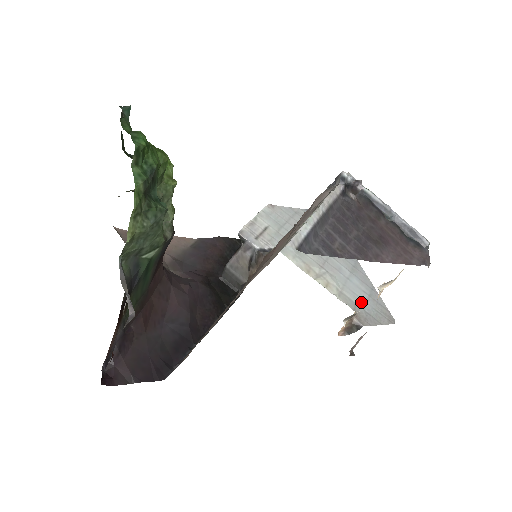
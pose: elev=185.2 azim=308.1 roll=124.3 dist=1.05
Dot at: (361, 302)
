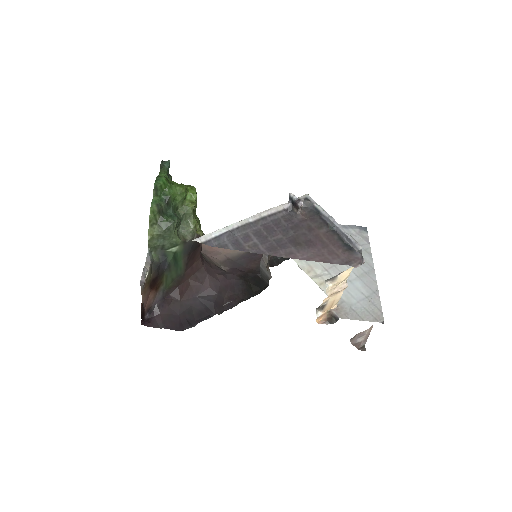
Dot at: (351, 300)
